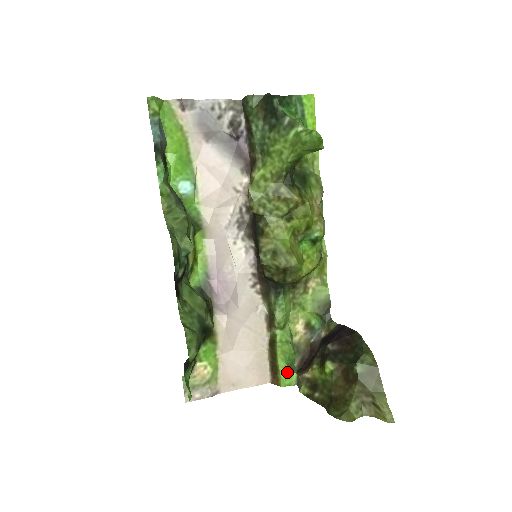
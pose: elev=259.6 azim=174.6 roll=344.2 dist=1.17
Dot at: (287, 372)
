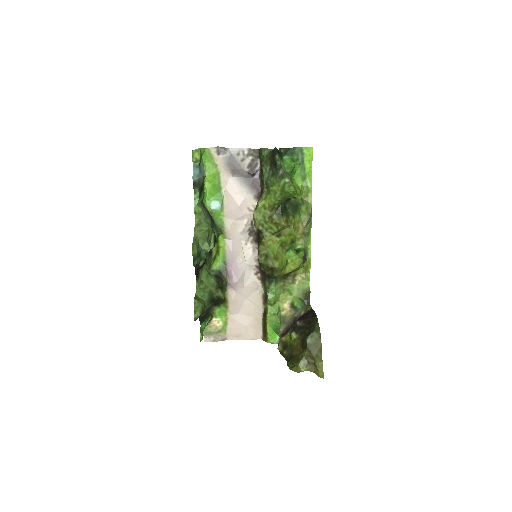
Dot at: (272, 334)
